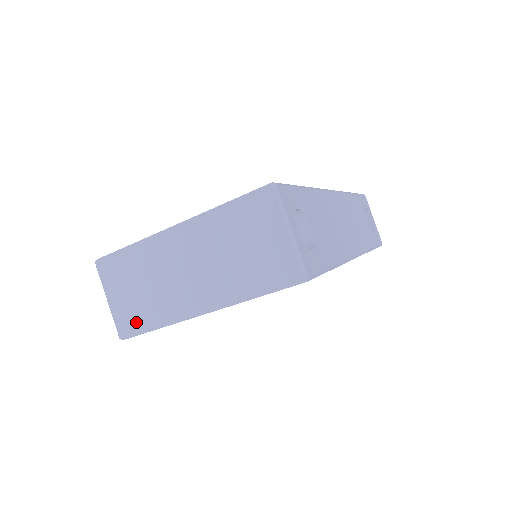
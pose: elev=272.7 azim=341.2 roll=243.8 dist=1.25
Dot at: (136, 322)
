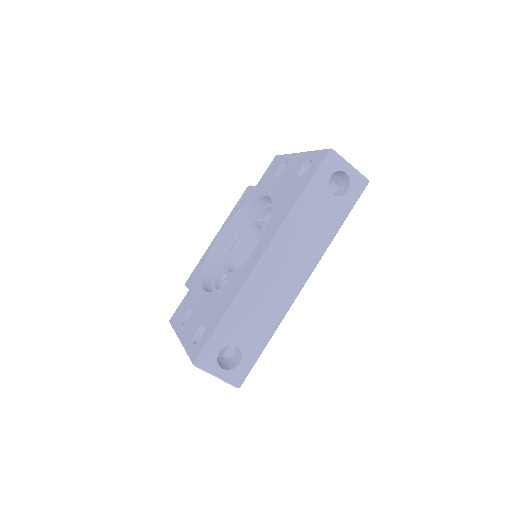
Dot at: occluded
